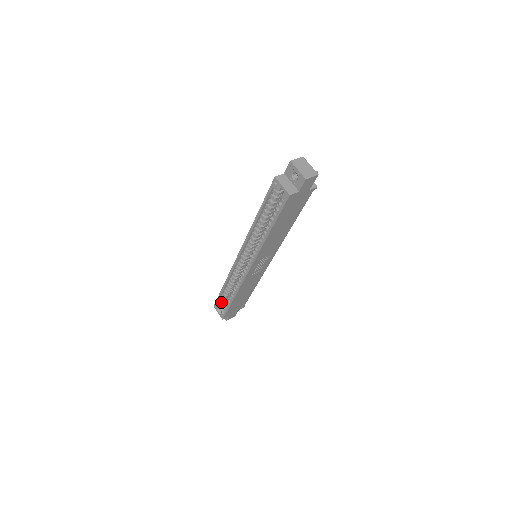
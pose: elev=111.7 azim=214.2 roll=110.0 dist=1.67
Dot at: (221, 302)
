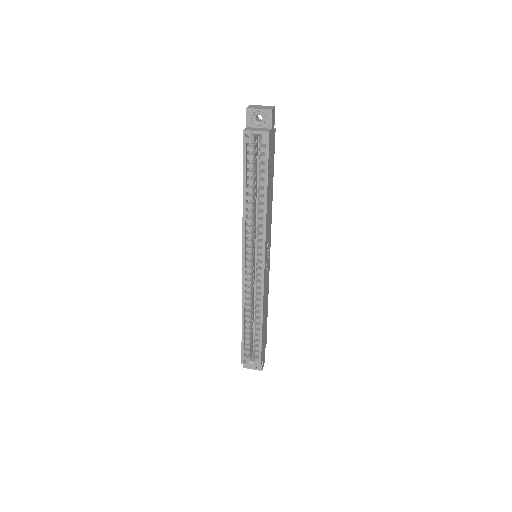
Dot at: (247, 350)
